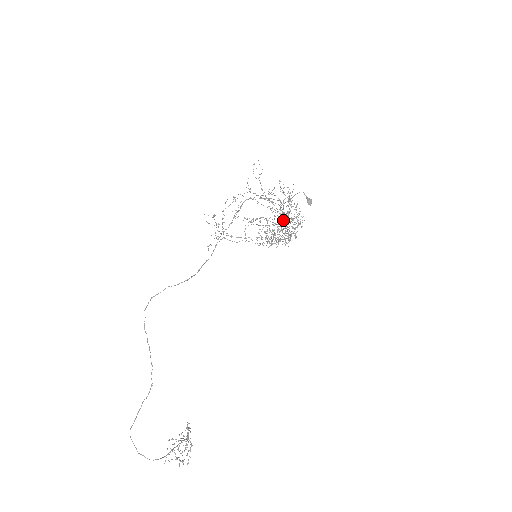
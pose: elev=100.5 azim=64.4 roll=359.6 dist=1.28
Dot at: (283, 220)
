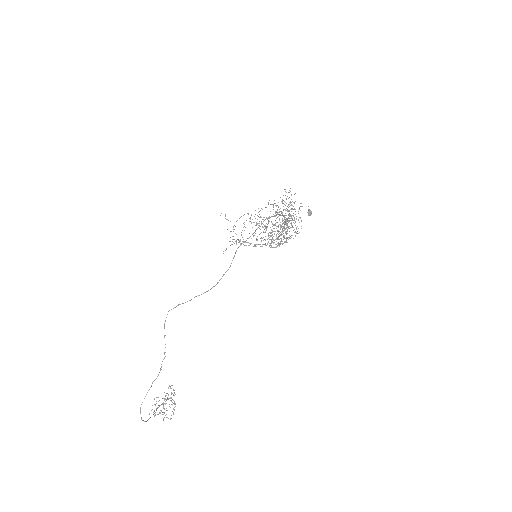
Dot at: occluded
